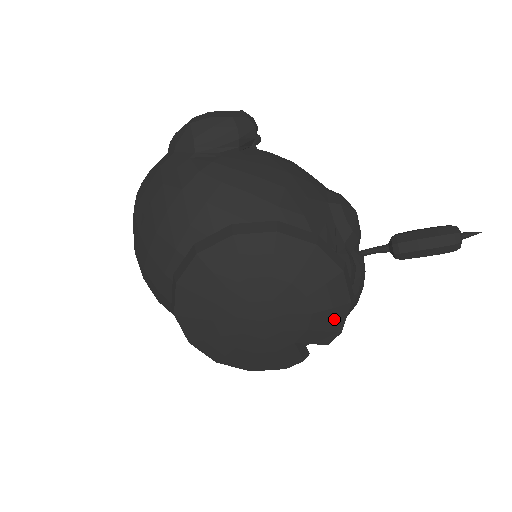
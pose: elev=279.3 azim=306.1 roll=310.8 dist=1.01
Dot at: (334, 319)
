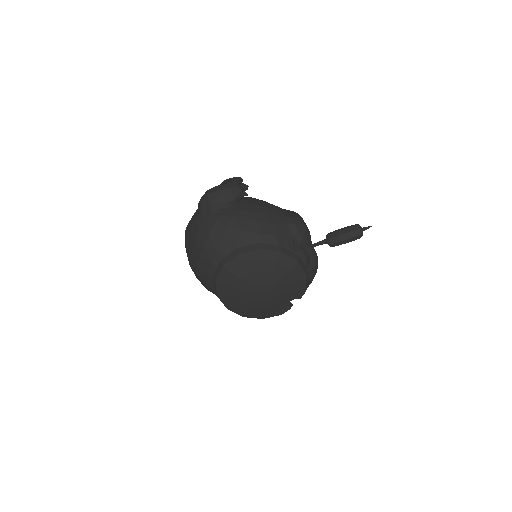
Dot at: (299, 285)
